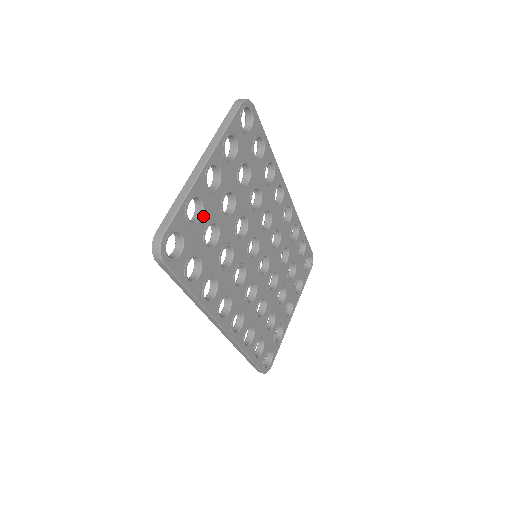
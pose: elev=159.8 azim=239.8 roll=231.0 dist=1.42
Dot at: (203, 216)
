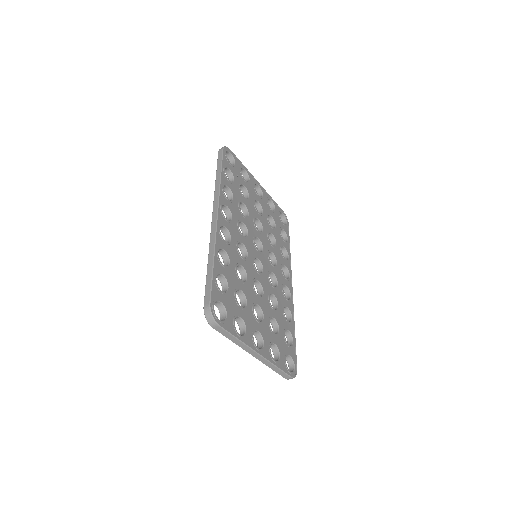
Dot at: (246, 182)
